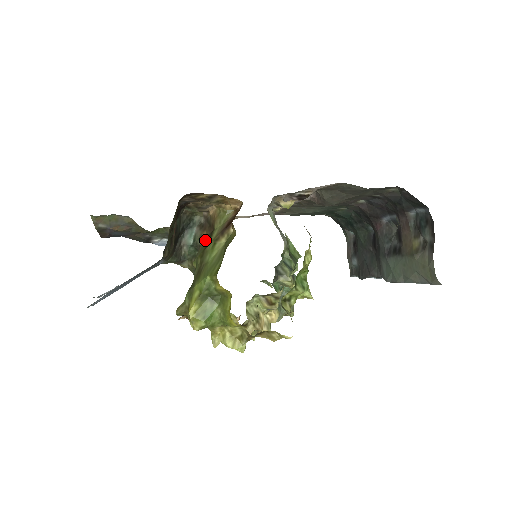
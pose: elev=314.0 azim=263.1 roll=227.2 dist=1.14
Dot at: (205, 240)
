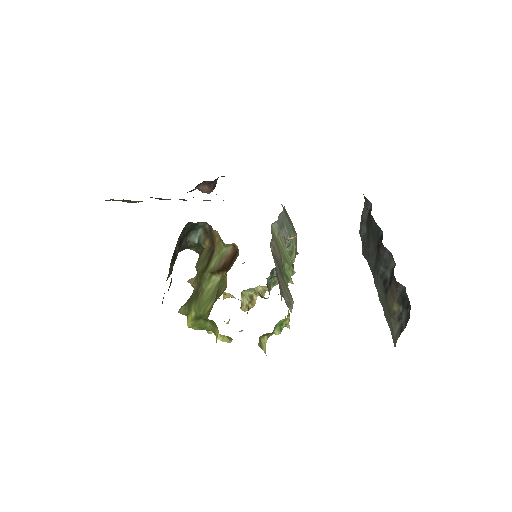
Dot at: (207, 251)
